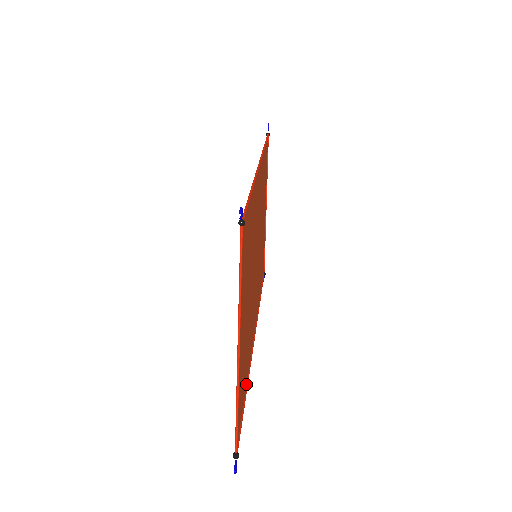
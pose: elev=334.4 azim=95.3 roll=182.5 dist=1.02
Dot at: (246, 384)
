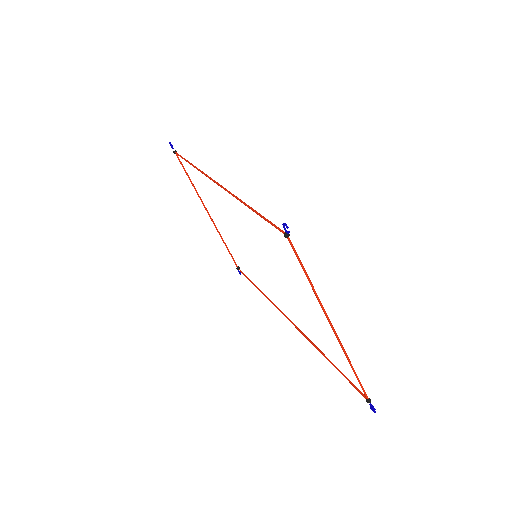
Dot at: (322, 352)
